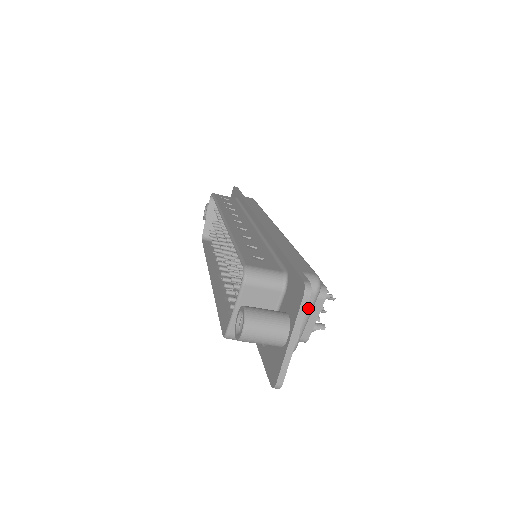
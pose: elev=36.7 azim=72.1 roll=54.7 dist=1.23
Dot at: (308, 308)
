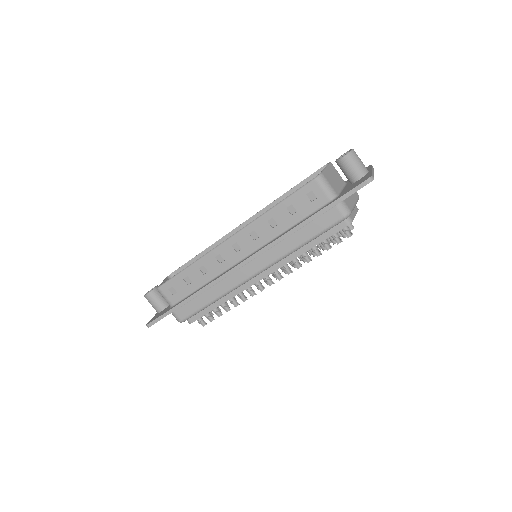
Dot at: (356, 198)
